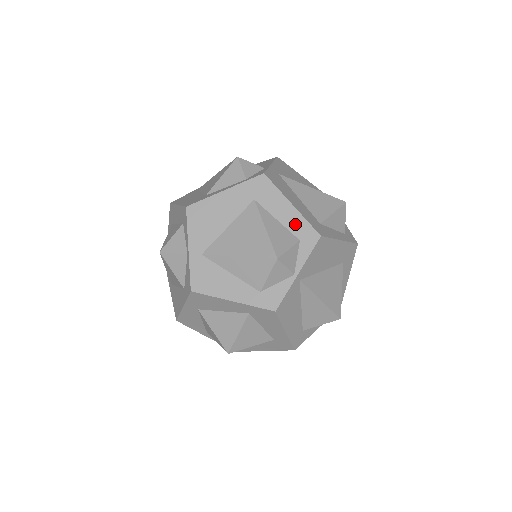
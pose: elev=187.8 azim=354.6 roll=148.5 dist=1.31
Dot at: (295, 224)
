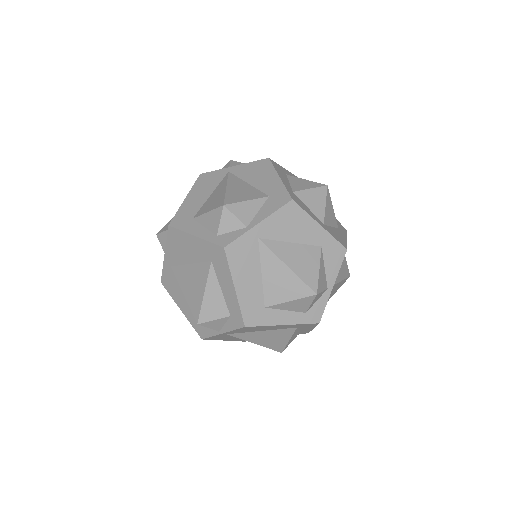
Dot at: (231, 303)
